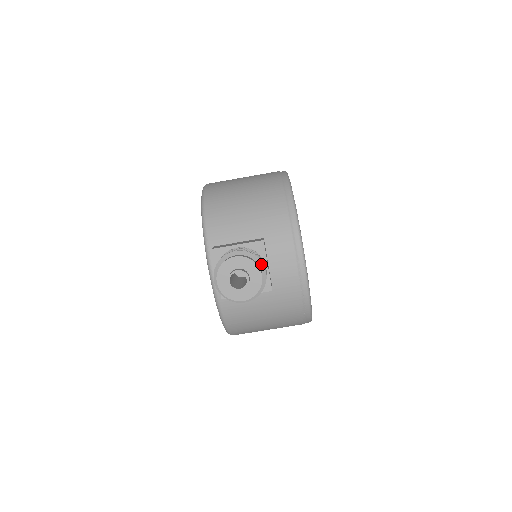
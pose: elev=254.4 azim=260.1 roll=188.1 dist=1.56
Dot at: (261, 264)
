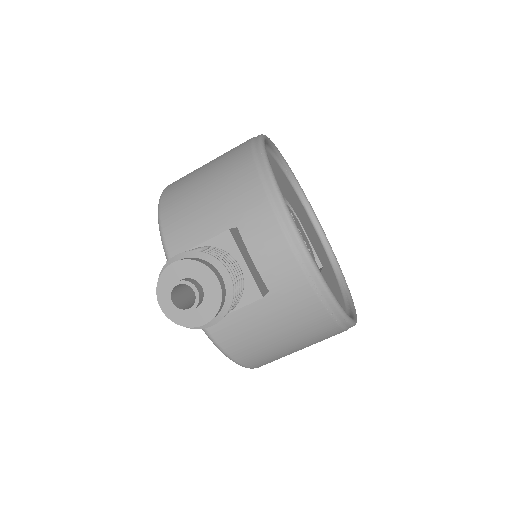
Dot at: (217, 263)
